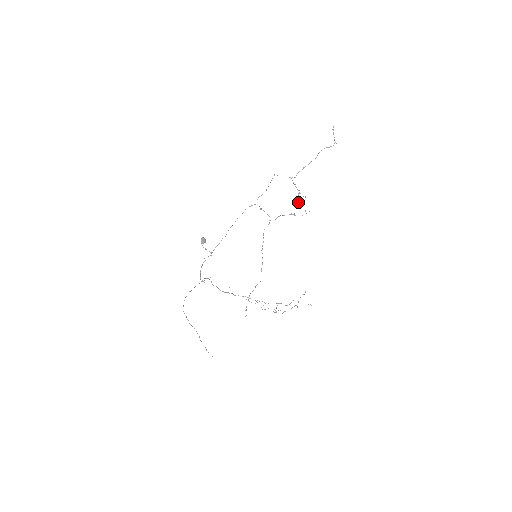
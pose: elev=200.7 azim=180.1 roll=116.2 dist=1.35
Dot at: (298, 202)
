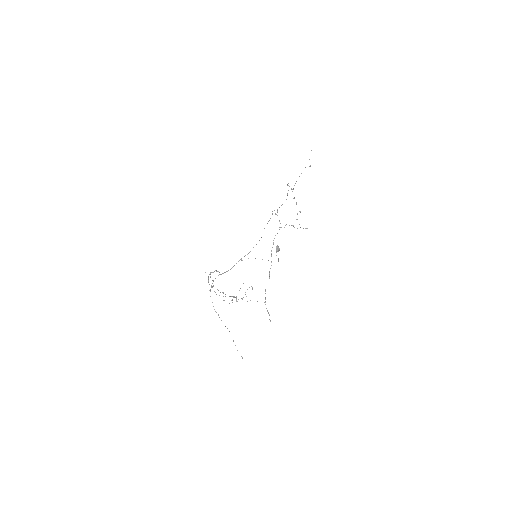
Dot at: occluded
